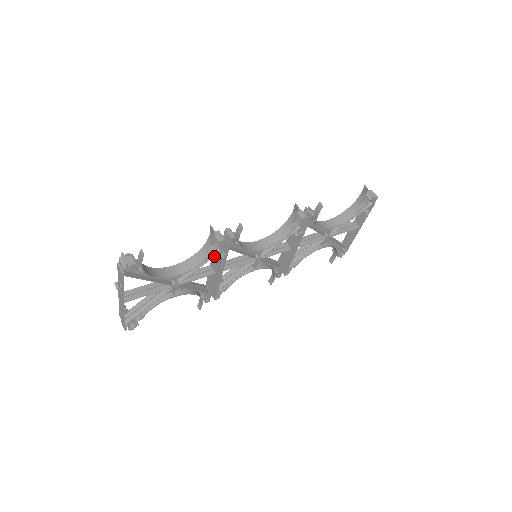
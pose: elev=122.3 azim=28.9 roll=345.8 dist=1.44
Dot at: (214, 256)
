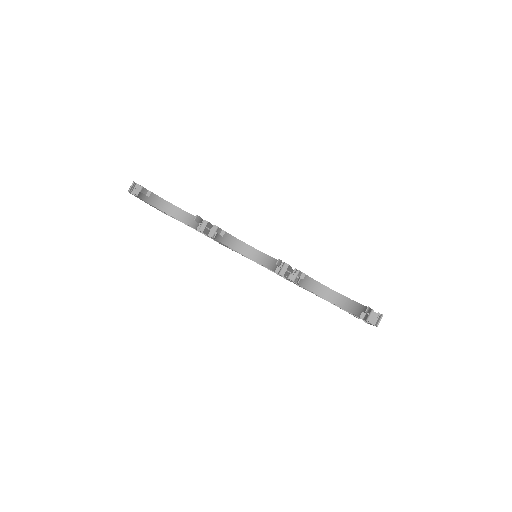
Dot at: occluded
